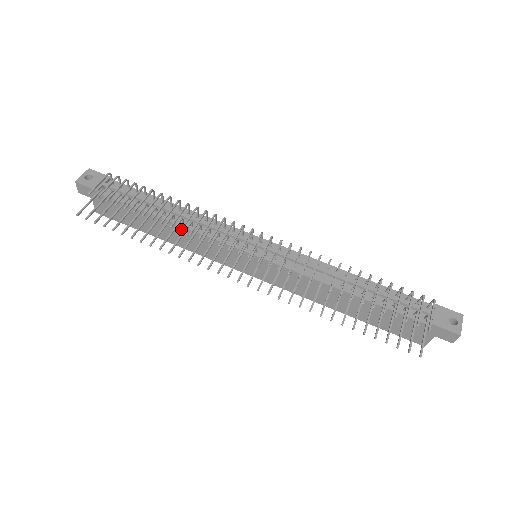
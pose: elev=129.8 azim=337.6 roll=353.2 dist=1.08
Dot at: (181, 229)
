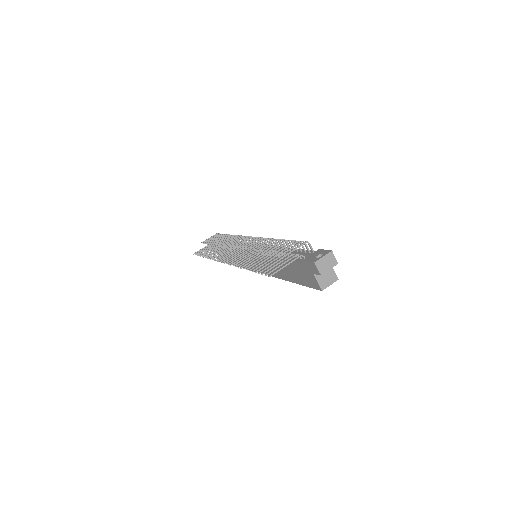
Dot at: (218, 245)
